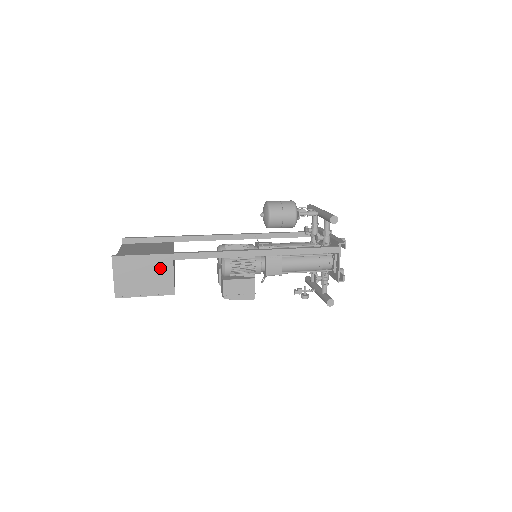
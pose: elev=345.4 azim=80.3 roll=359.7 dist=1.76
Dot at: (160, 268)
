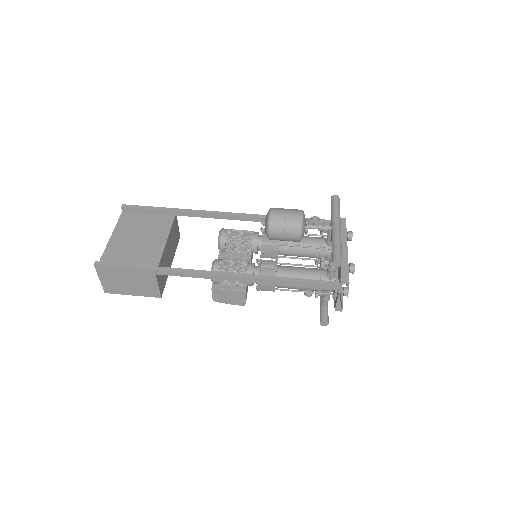
Dot at: (143, 278)
